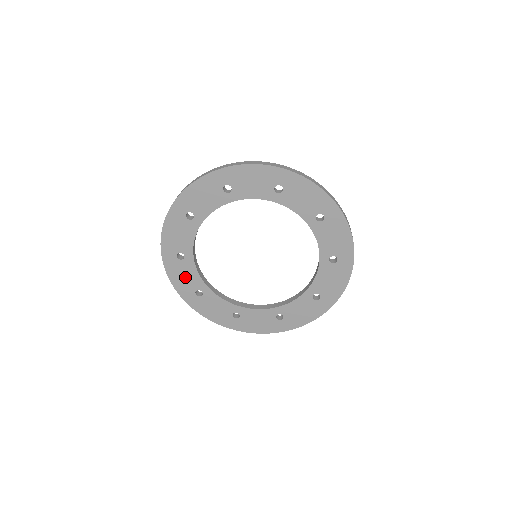
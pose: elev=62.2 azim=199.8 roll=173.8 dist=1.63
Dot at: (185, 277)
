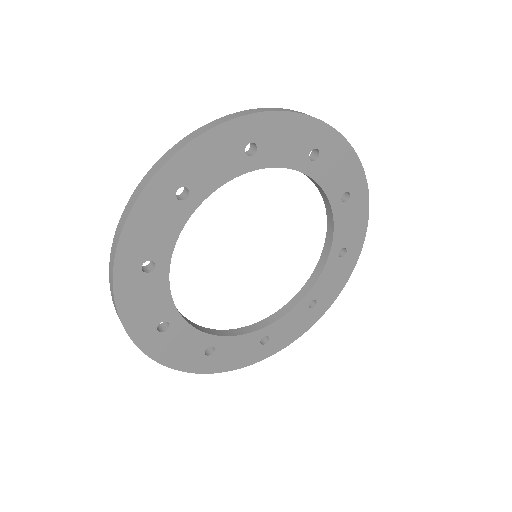
Dot at: (146, 303)
